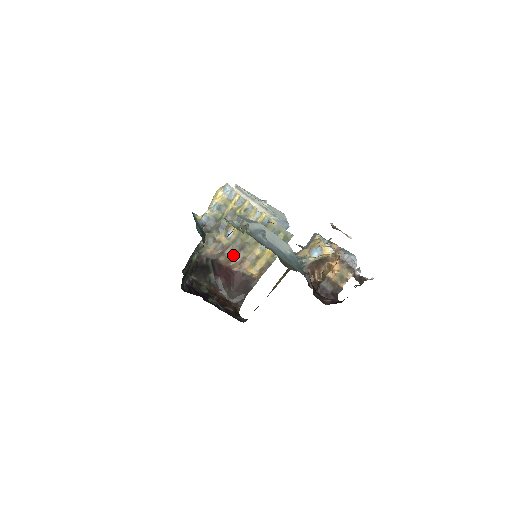
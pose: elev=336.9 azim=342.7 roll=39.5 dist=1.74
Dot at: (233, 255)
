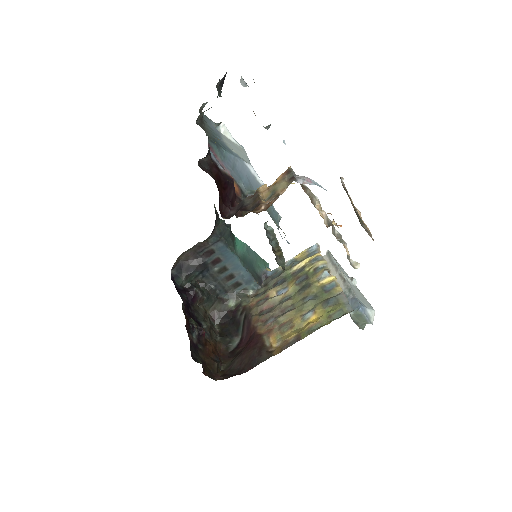
Dot at: (269, 316)
